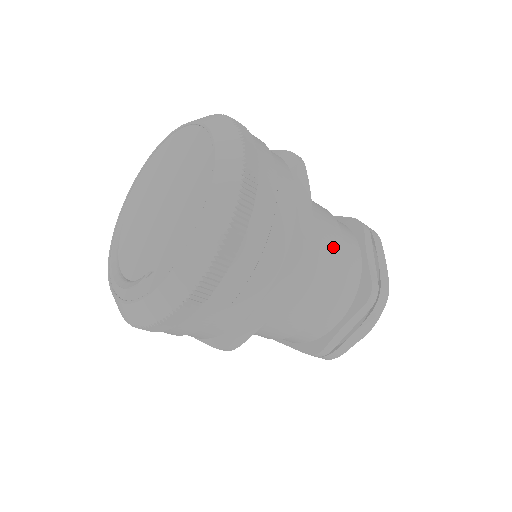
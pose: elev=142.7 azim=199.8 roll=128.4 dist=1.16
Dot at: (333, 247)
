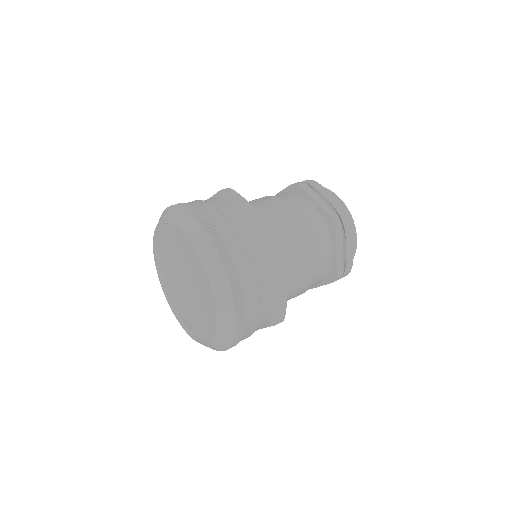
Dot at: (307, 272)
